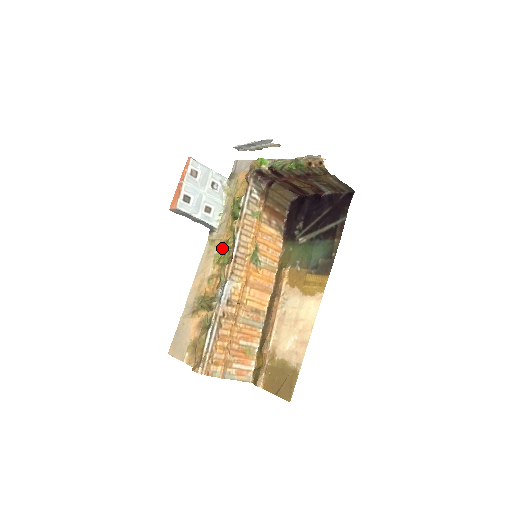
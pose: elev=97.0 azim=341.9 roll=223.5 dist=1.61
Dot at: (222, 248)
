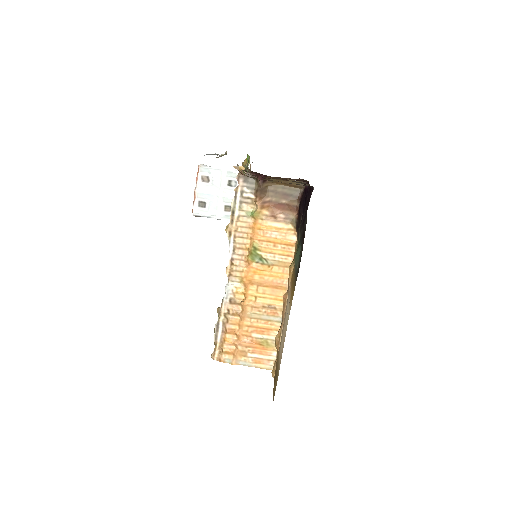
Dot at: occluded
